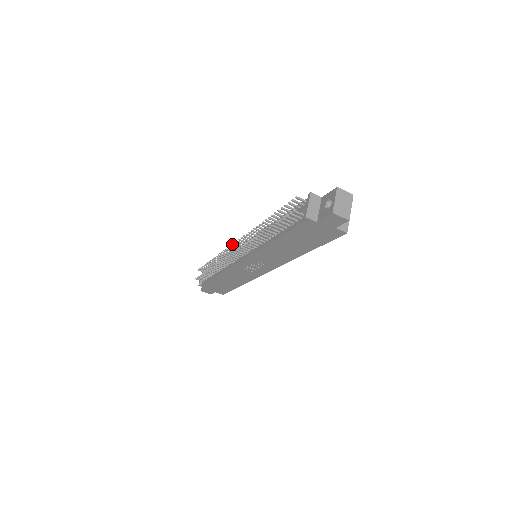
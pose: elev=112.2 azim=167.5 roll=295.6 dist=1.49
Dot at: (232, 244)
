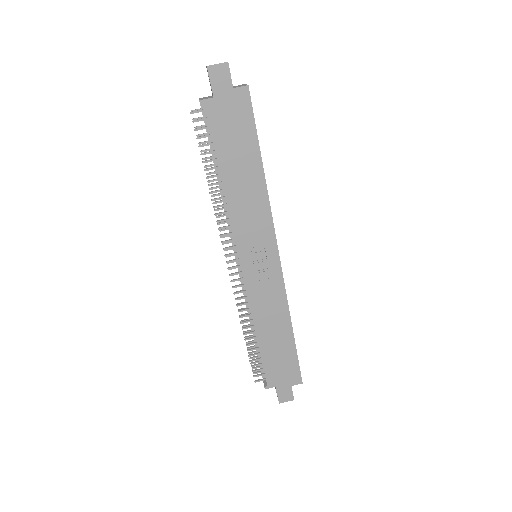
Dot at: occluded
